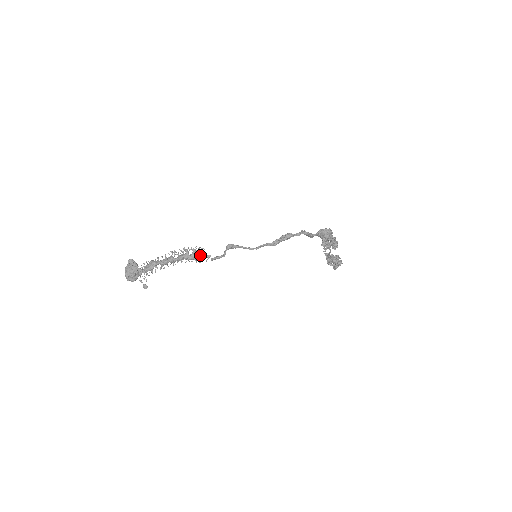
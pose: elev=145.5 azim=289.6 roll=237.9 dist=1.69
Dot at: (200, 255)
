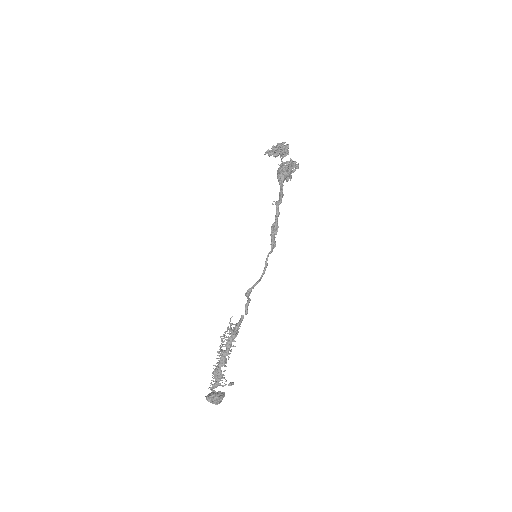
Dot at: (238, 326)
